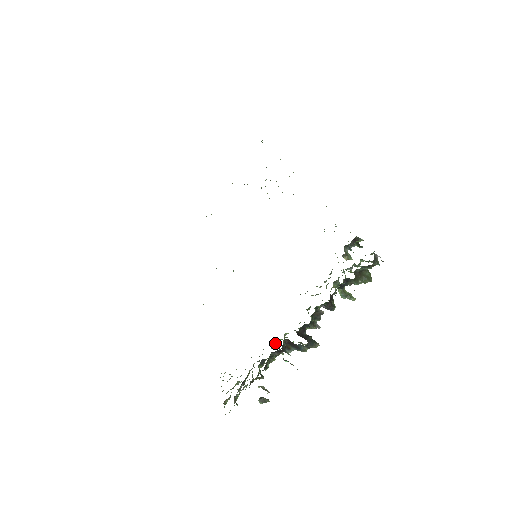
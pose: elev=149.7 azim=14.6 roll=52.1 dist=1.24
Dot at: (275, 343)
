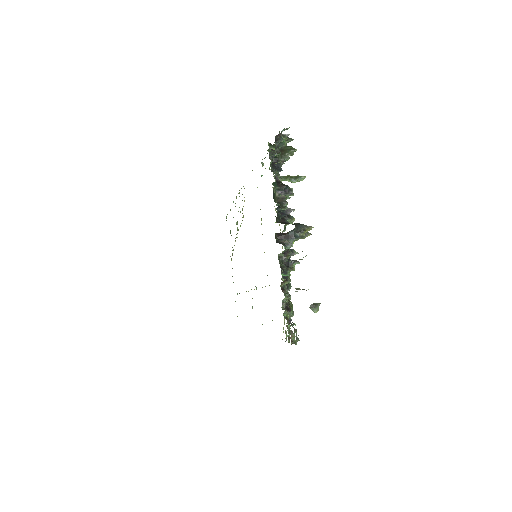
Dot at: occluded
